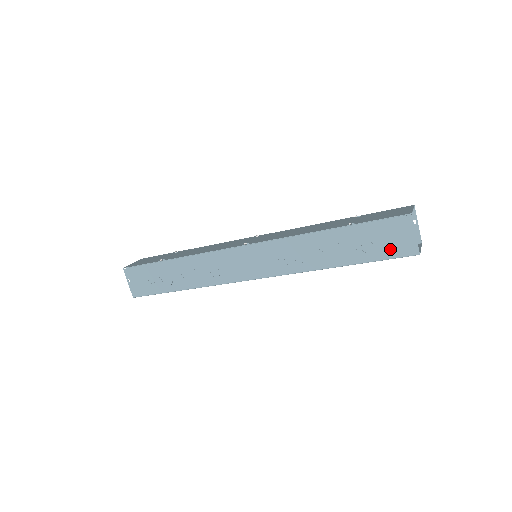
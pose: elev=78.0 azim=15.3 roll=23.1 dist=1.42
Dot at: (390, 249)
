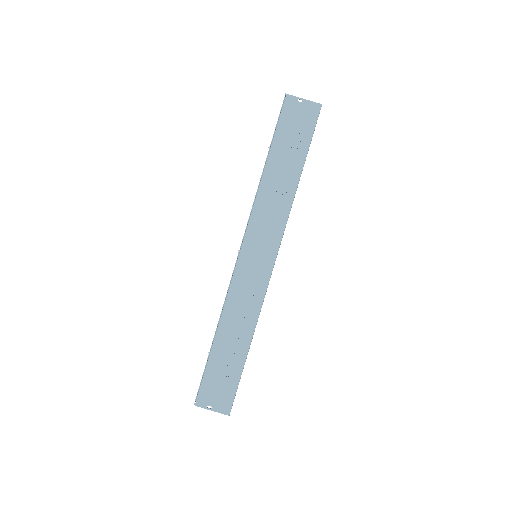
Dot at: (306, 125)
